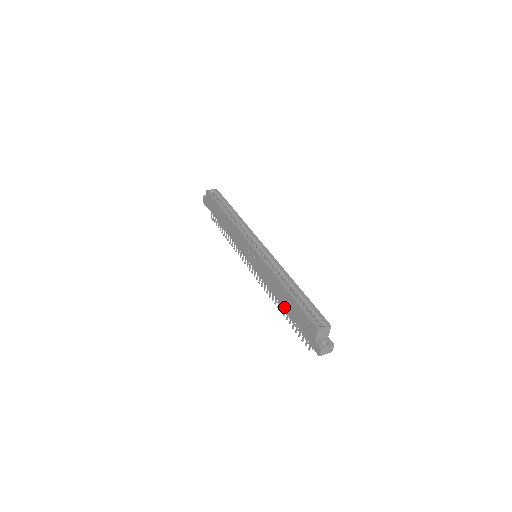
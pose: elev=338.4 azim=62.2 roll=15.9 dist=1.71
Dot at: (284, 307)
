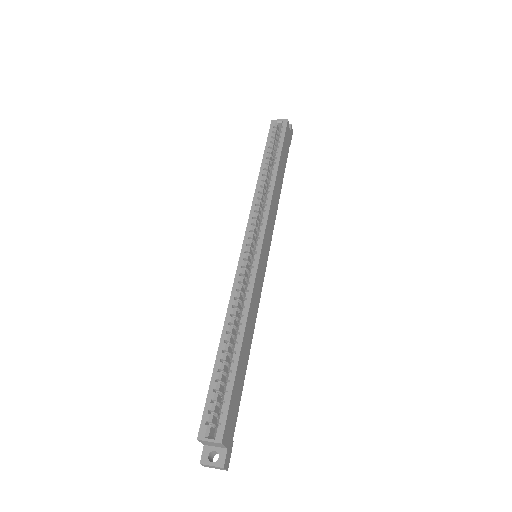
Dot at: occluded
